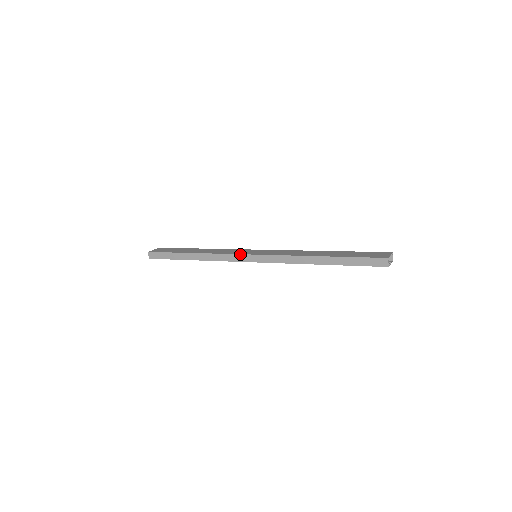
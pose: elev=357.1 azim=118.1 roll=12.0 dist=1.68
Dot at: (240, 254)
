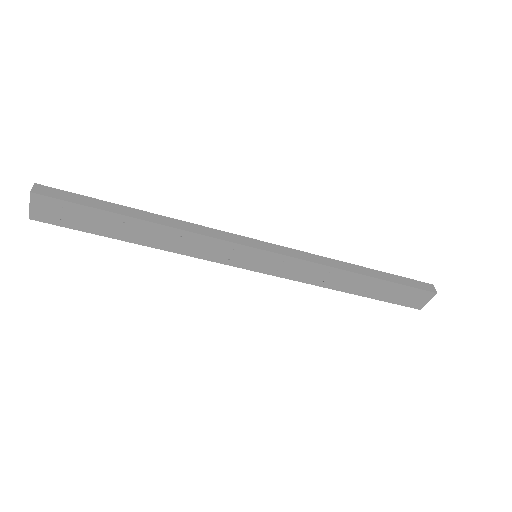
Dot at: (243, 236)
